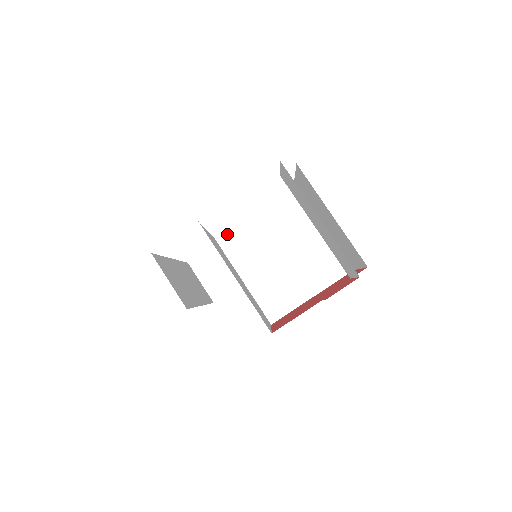
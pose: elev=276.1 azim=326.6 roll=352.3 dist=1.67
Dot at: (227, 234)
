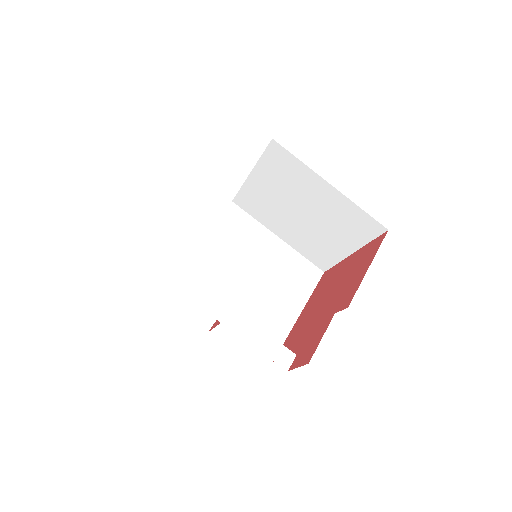
Dot at: (241, 198)
